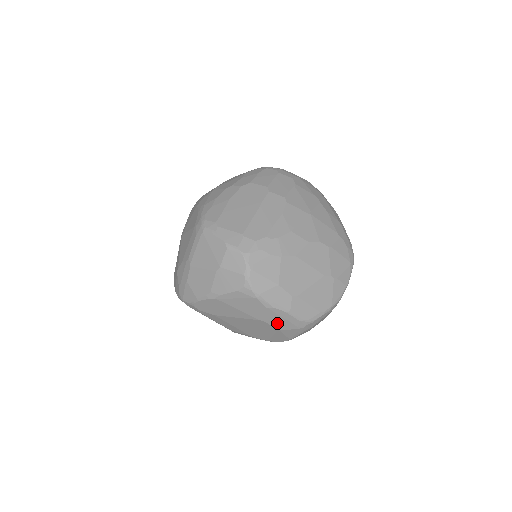
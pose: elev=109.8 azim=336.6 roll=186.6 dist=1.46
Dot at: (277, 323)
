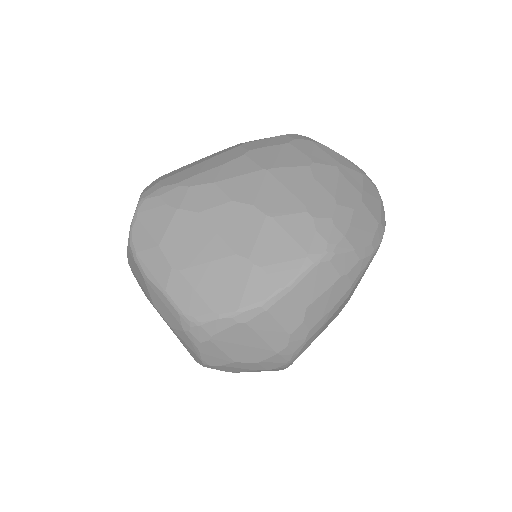
Dot at: (164, 312)
